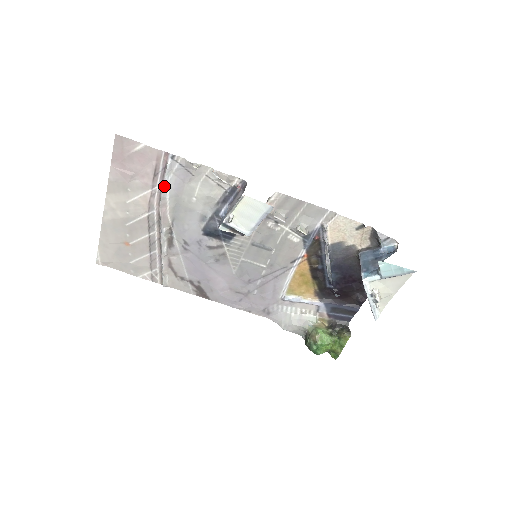
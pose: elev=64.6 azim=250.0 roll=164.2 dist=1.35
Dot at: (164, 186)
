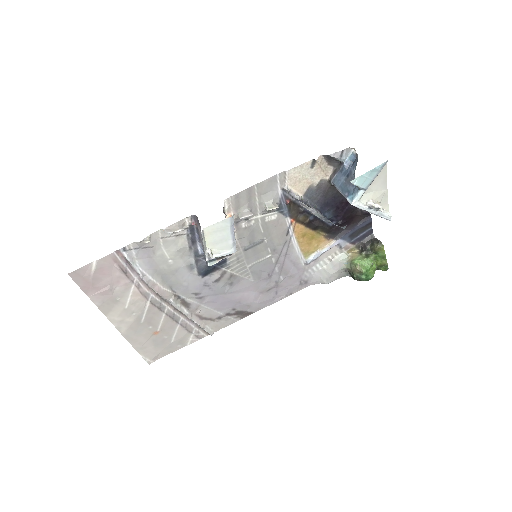
Dot at: (140, 274)
